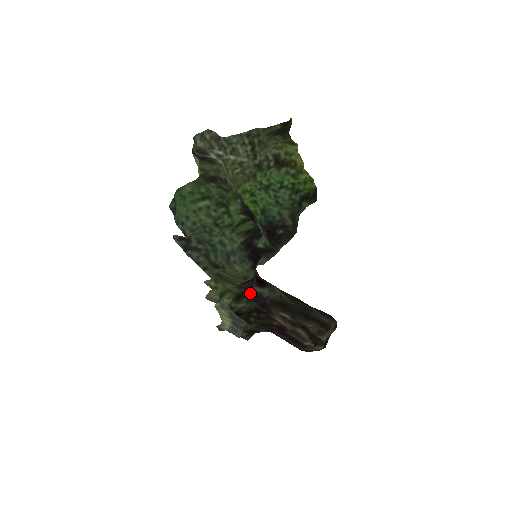
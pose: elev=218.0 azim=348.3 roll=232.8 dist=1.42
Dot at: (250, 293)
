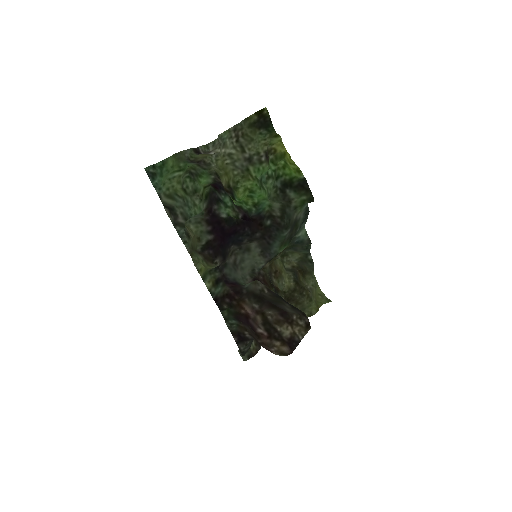
Dot at: (232, 282)
